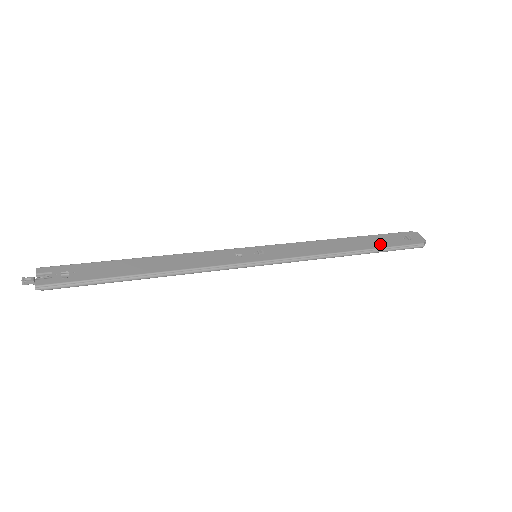
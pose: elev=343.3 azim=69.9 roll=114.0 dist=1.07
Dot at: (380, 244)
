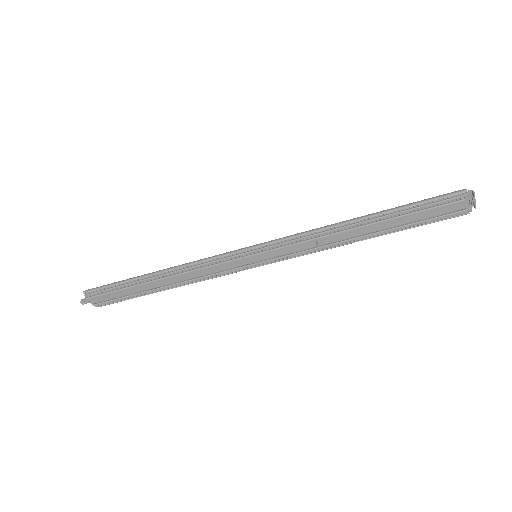
Dot at: (401, 211)
